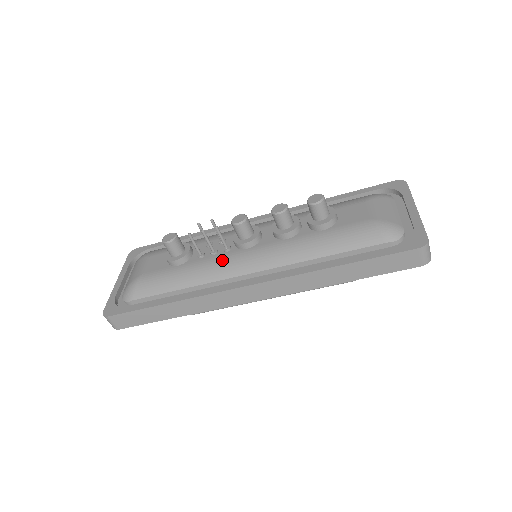
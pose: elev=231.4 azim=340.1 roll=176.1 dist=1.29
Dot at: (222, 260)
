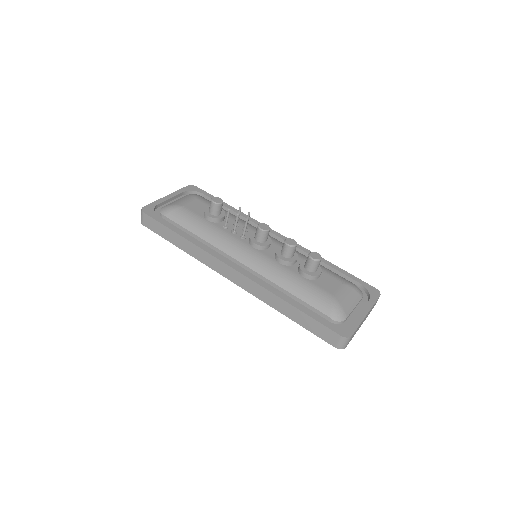
Dot at: (234, 241)
